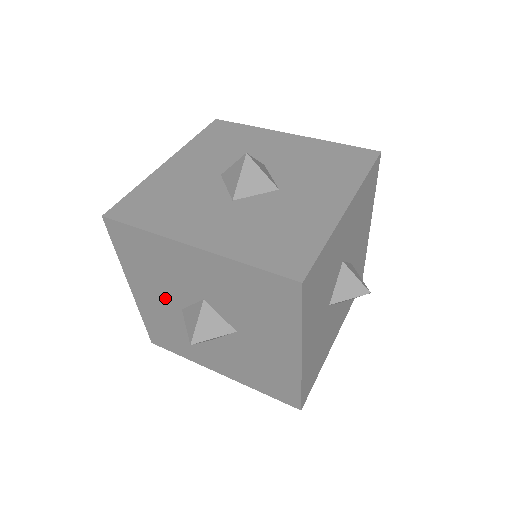
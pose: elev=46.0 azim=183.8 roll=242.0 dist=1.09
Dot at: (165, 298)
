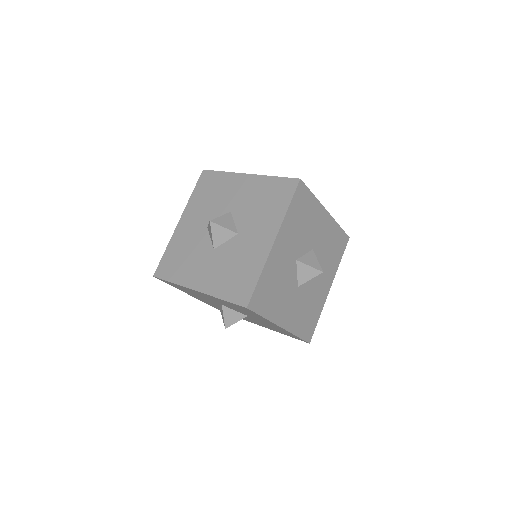
Dot at: (201, 221)
